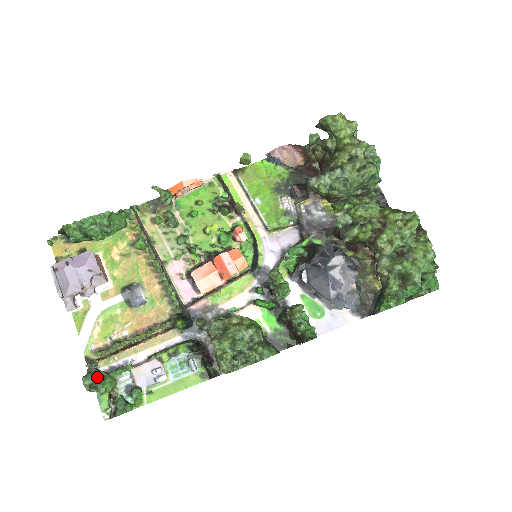
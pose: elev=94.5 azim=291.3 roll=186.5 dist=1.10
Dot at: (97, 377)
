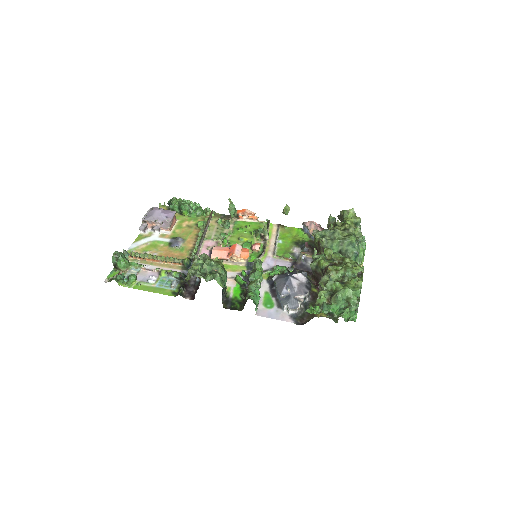
Dot at: (123, 255)
